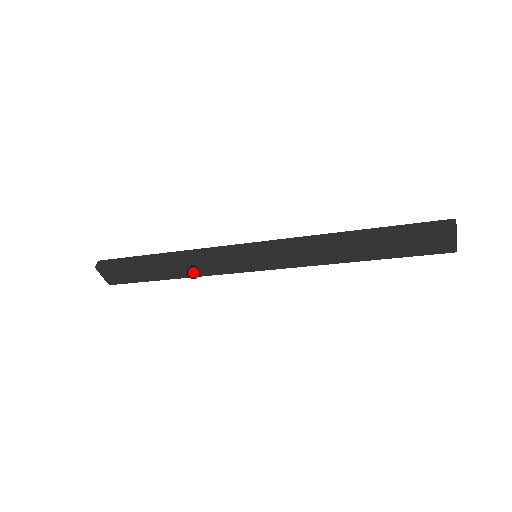
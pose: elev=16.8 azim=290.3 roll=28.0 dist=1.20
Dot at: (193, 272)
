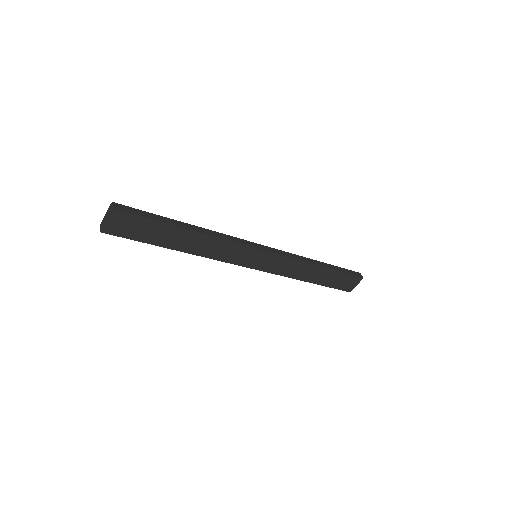
Dot at: (203, 251)
